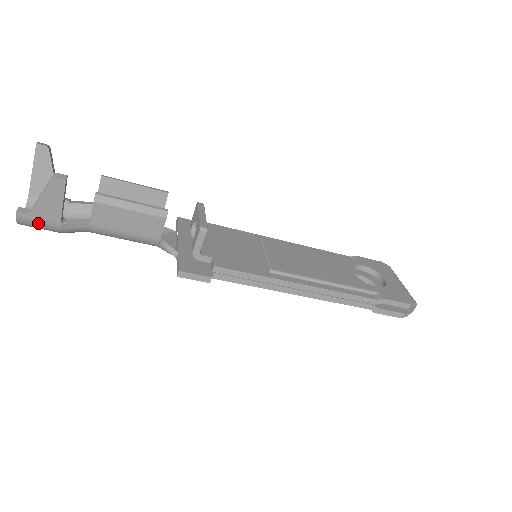
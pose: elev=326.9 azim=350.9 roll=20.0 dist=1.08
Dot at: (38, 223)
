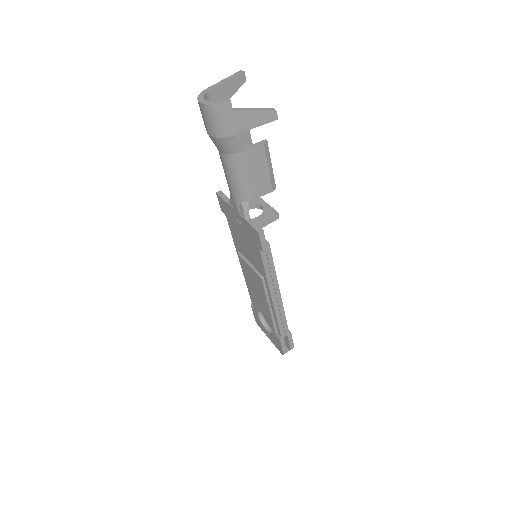
Dot at: (226, 120)
